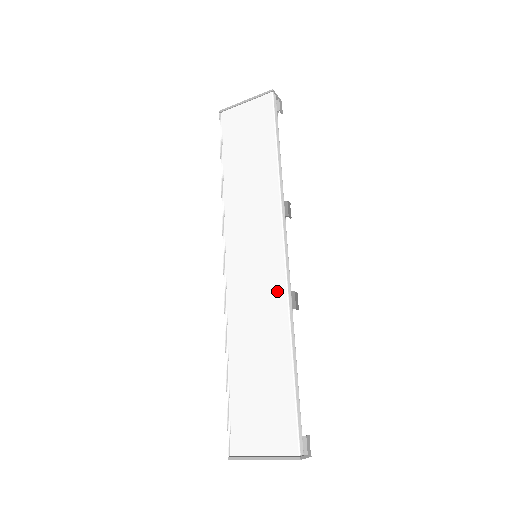
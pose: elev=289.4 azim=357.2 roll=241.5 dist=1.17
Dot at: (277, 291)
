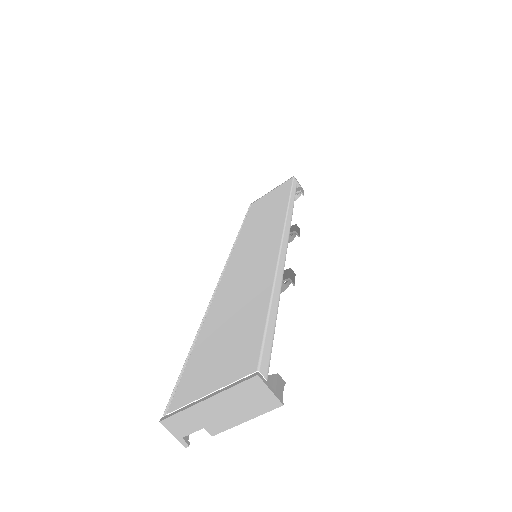
Dot at: (268, 260)
